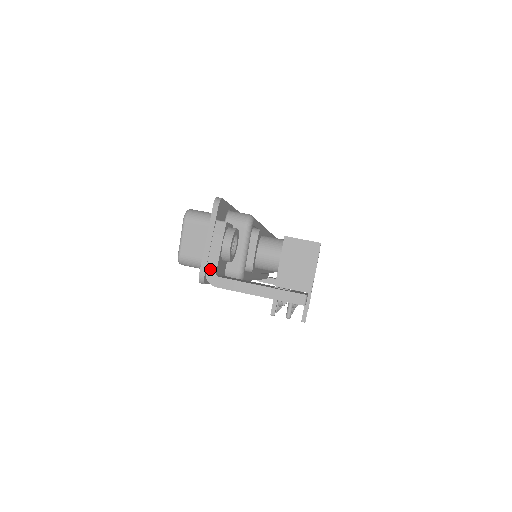
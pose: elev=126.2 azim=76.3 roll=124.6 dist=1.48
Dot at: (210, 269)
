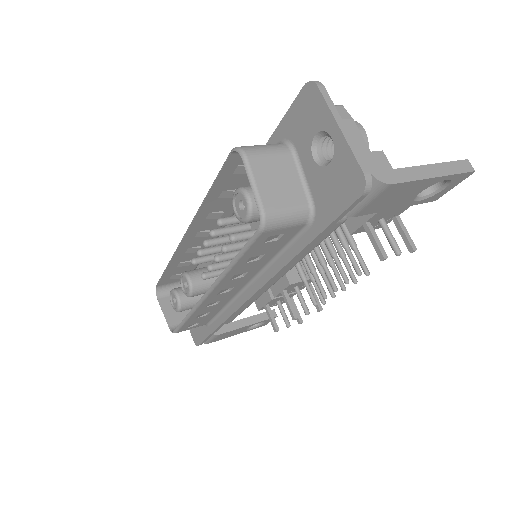
Dot at: (370, 164)
